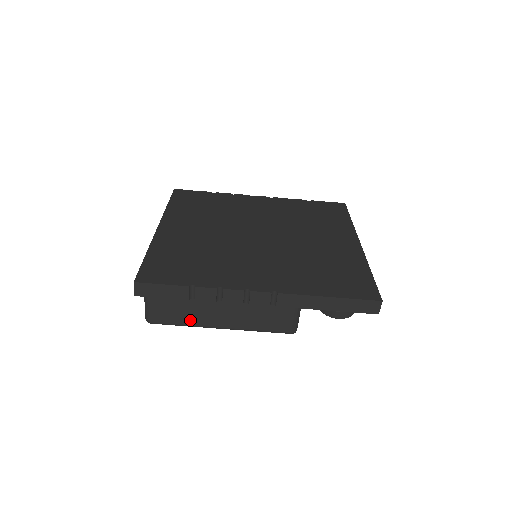
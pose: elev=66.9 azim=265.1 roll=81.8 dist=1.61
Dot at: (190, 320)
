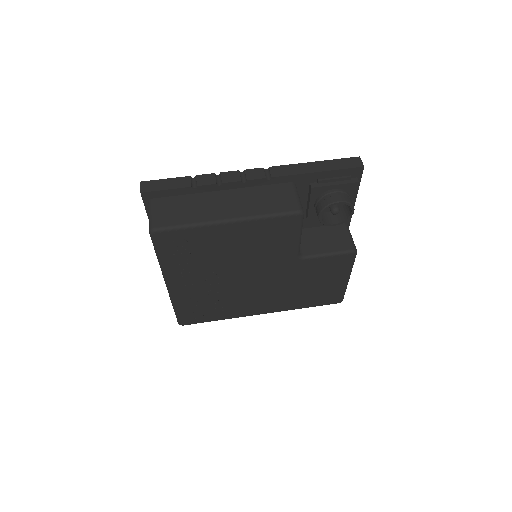
Dot at: (195, 218)
